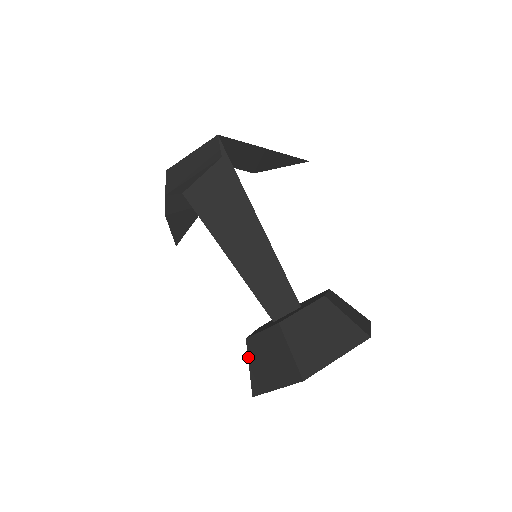
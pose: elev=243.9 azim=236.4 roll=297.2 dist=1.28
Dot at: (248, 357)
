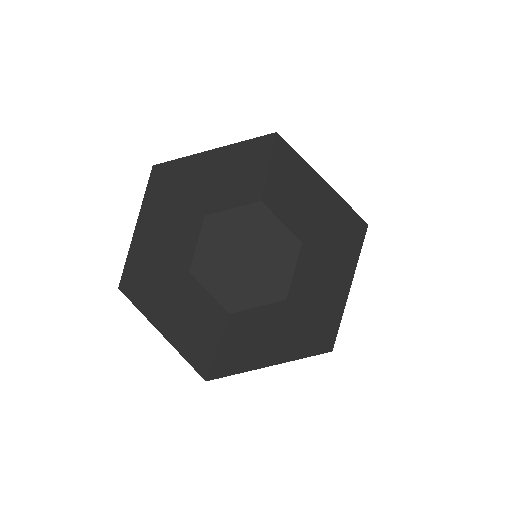
Dot at: occluded
